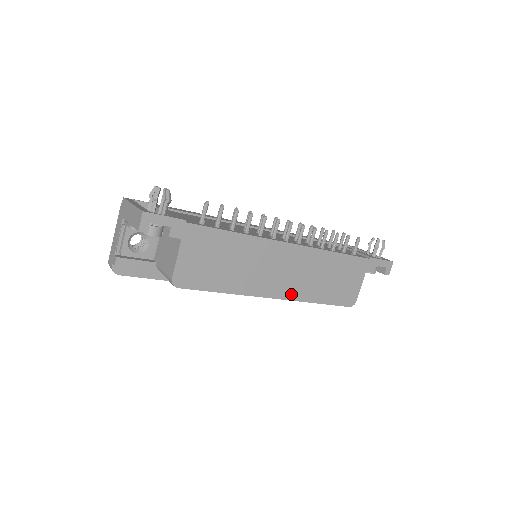
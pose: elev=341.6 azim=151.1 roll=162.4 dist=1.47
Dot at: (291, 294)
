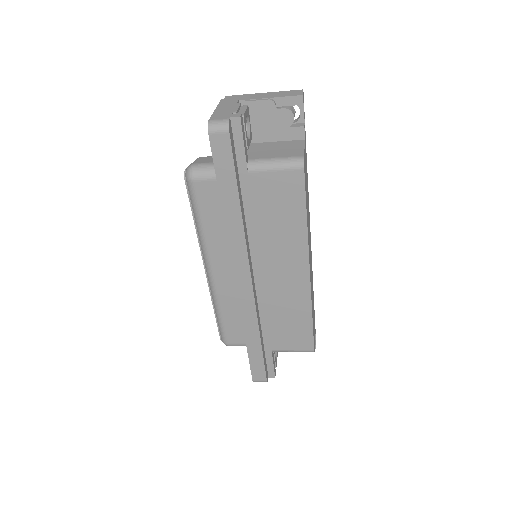
Dot at: occluded
